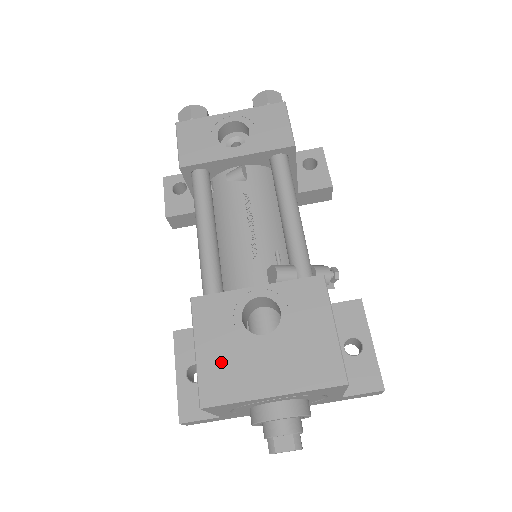
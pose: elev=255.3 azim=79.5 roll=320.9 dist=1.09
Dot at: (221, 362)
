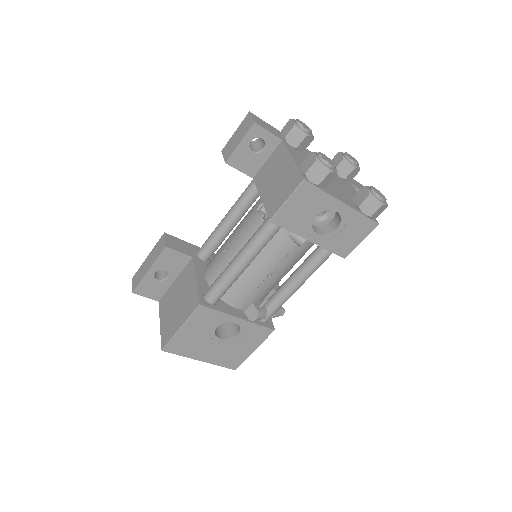
Dot at: (189, 339)
